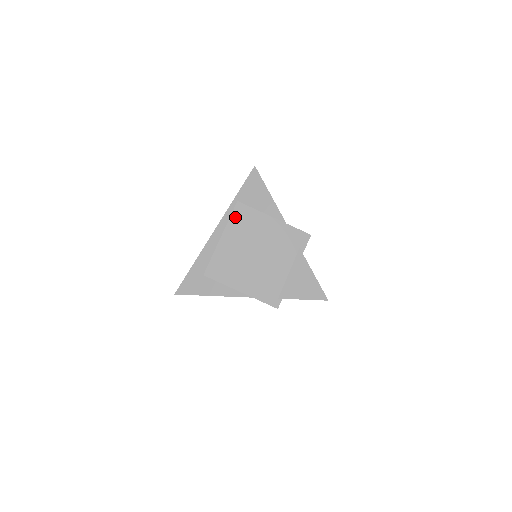
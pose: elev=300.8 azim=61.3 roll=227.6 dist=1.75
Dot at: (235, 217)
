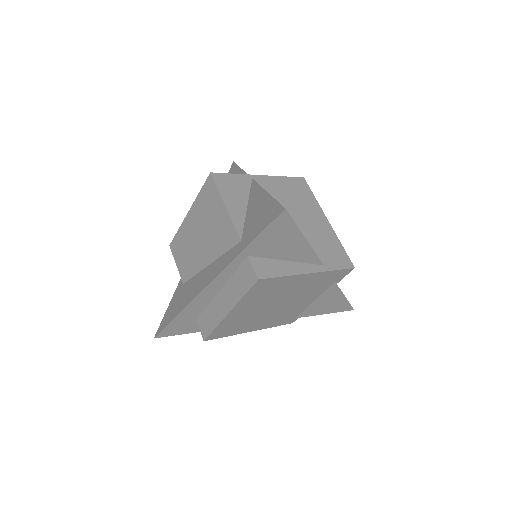
Dot at: (252, 293)
